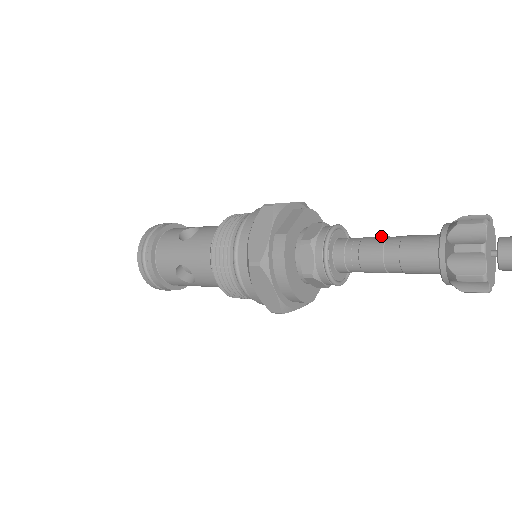
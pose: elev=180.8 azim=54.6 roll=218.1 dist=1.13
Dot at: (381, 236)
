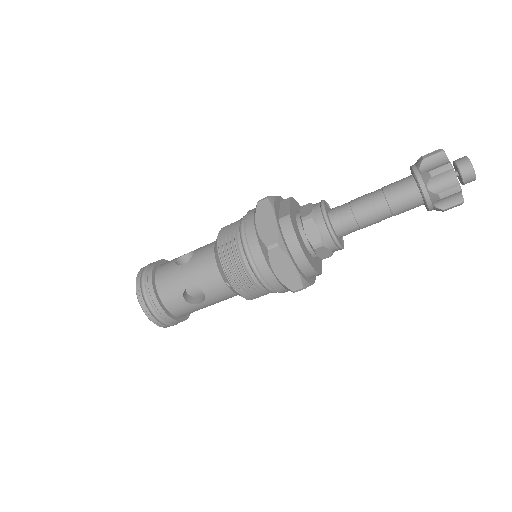
Dot at: (363, 195)
